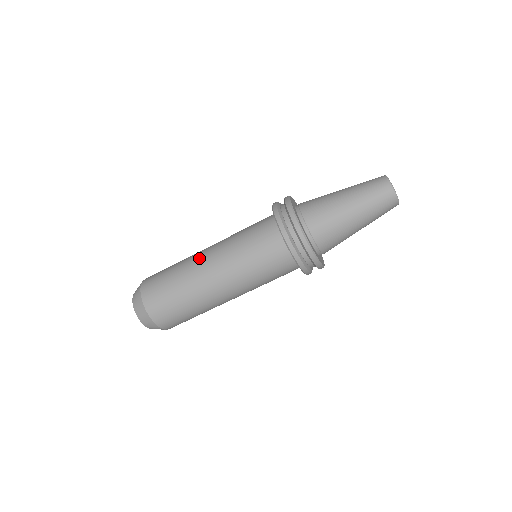
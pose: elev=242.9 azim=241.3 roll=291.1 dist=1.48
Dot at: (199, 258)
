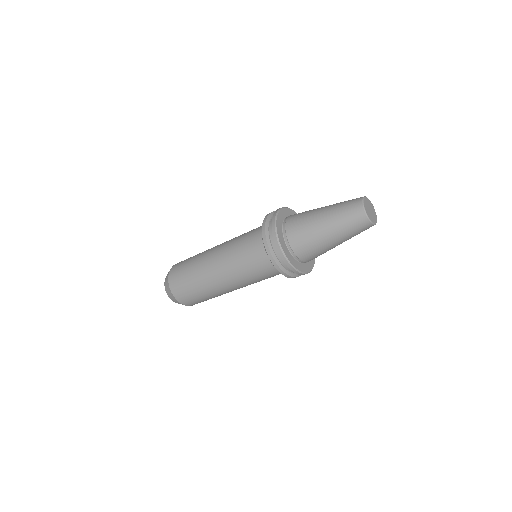
Dot at: (208, 261)
